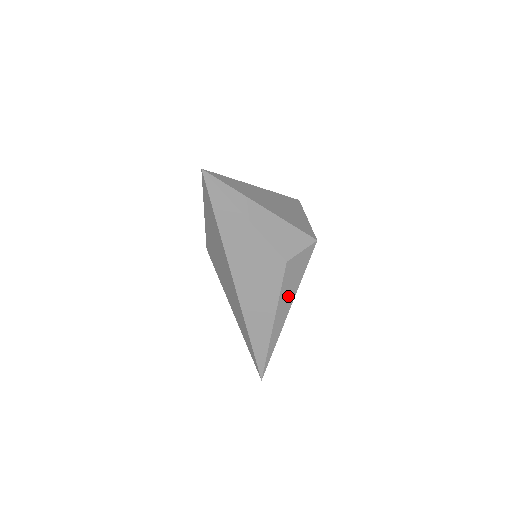
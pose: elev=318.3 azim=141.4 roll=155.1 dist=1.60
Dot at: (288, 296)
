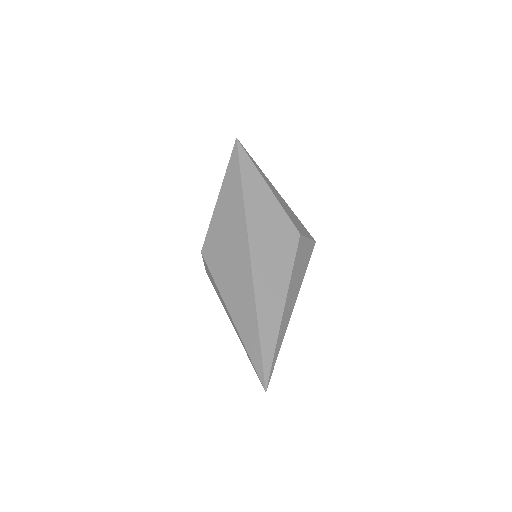
Dot at: (296, 281)
